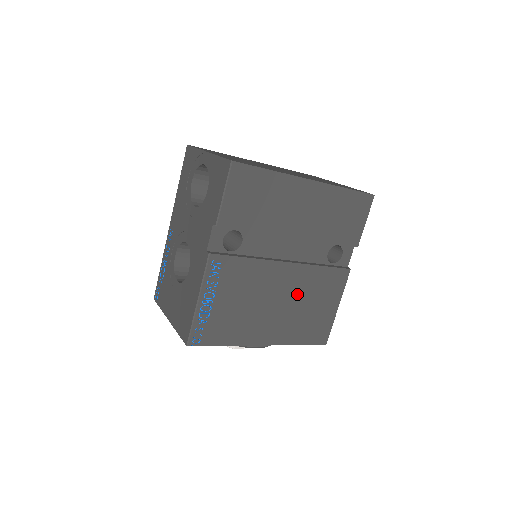
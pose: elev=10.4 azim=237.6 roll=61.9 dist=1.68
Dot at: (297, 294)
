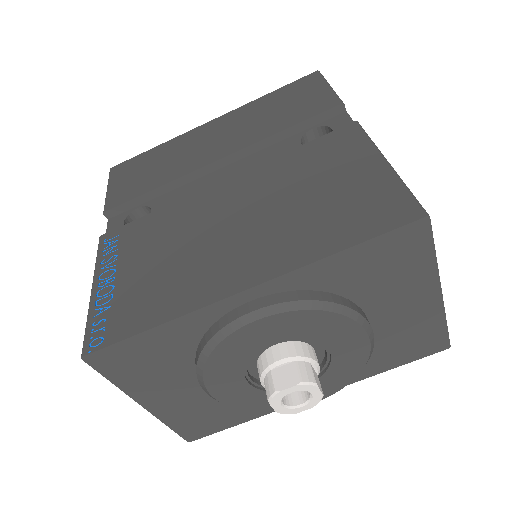
Dot at: (268, 197)
